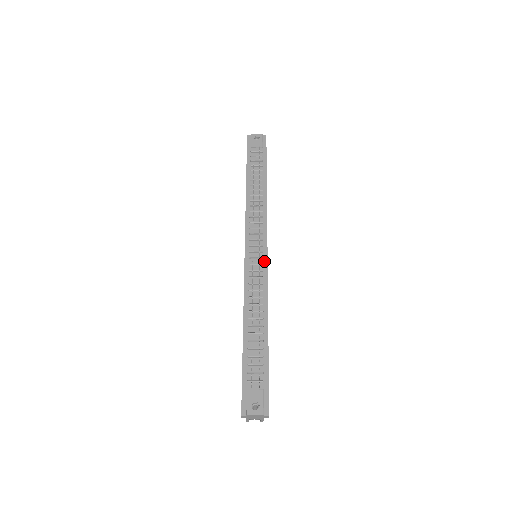
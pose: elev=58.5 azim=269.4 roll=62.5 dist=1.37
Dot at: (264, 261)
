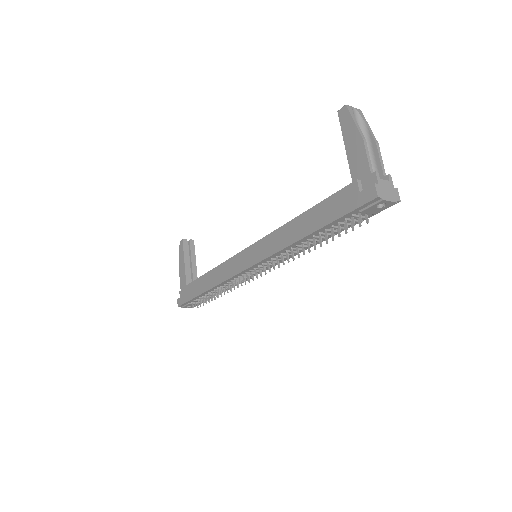
Dot at: occluded
